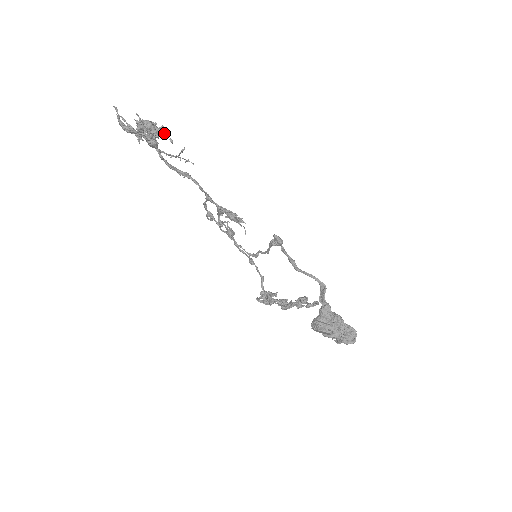
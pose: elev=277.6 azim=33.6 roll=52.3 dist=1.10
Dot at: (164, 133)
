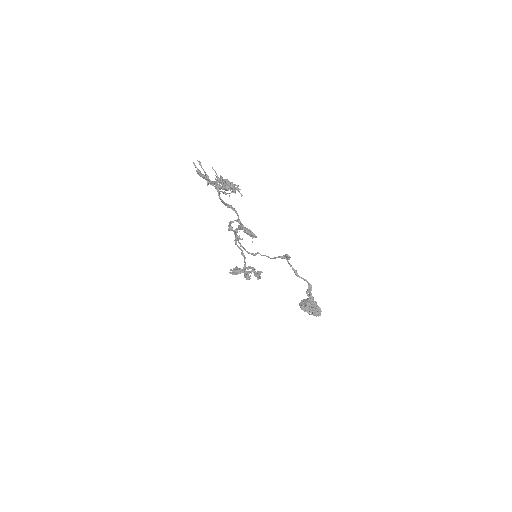
Dot at: (239, 191)
